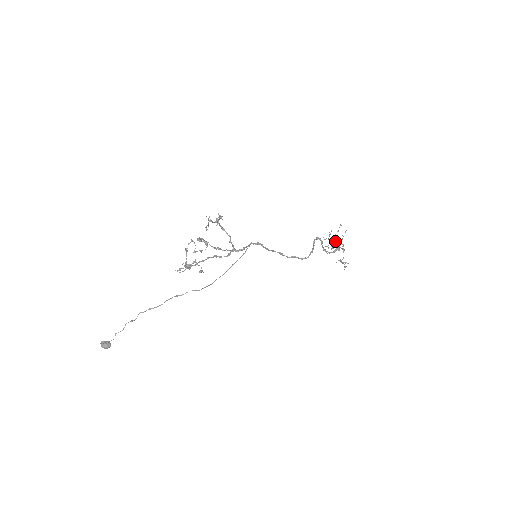
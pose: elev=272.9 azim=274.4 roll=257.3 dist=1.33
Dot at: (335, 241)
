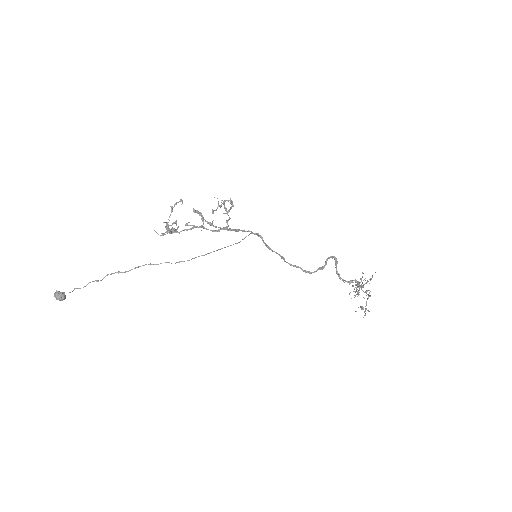
Dot at: occluded
